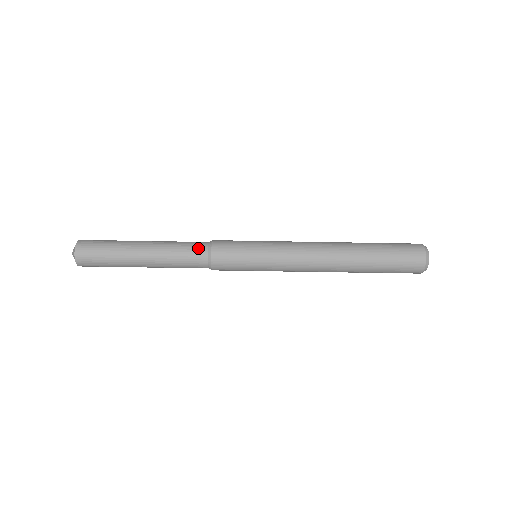
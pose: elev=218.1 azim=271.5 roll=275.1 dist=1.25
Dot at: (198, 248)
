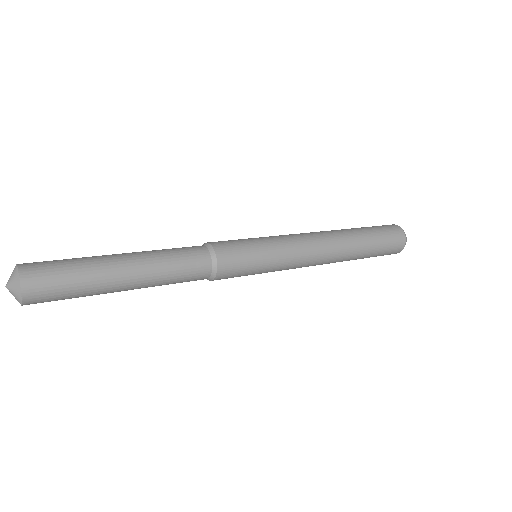
Dot at: (199, 259)
